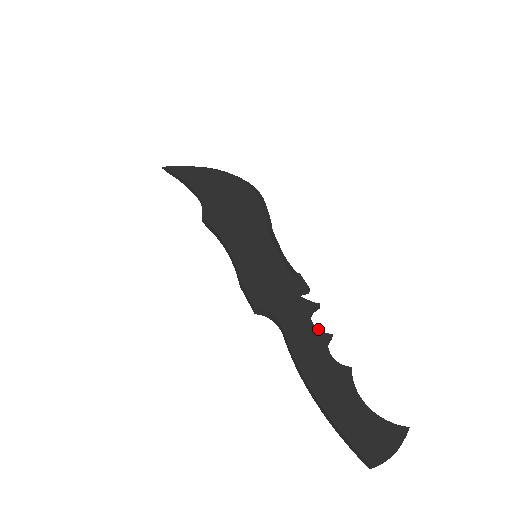
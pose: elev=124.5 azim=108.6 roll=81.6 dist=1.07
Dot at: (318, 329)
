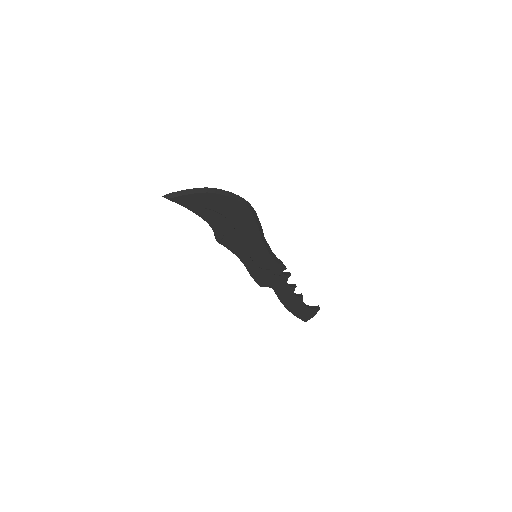
Dot at: (290, 287)
